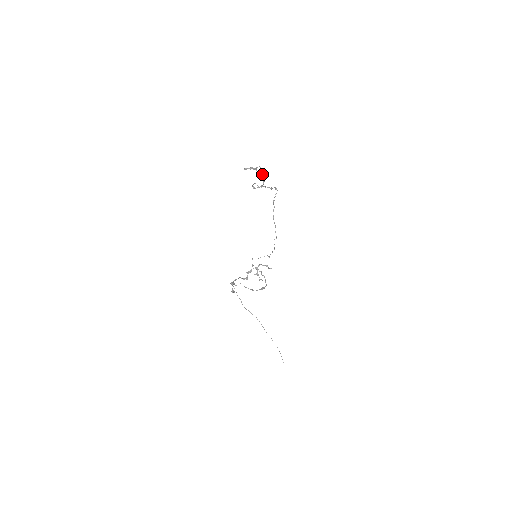
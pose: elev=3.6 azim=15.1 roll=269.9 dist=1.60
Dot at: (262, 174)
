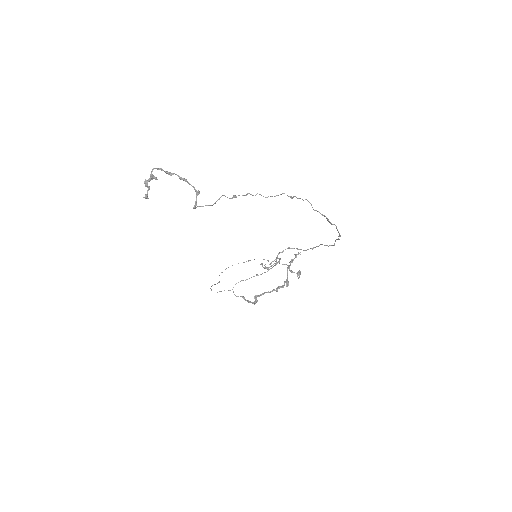
Dot at: (171, 174)
